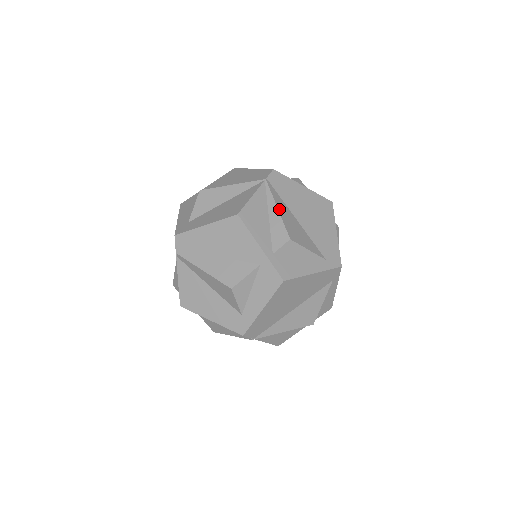
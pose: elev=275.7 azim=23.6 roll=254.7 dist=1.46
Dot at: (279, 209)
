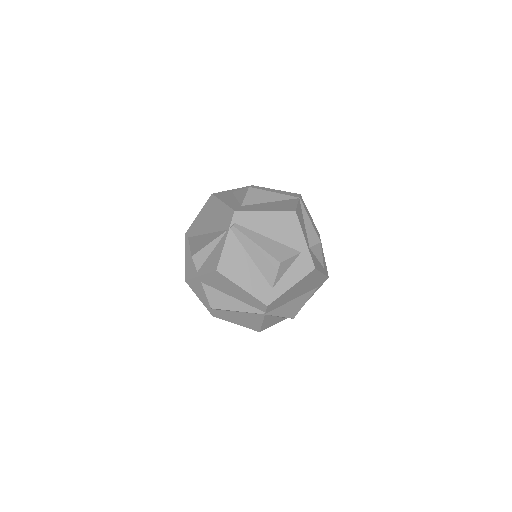
Dot at: (310, 220)
